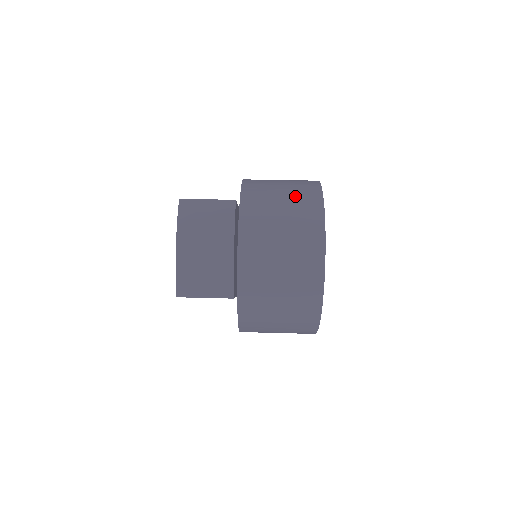
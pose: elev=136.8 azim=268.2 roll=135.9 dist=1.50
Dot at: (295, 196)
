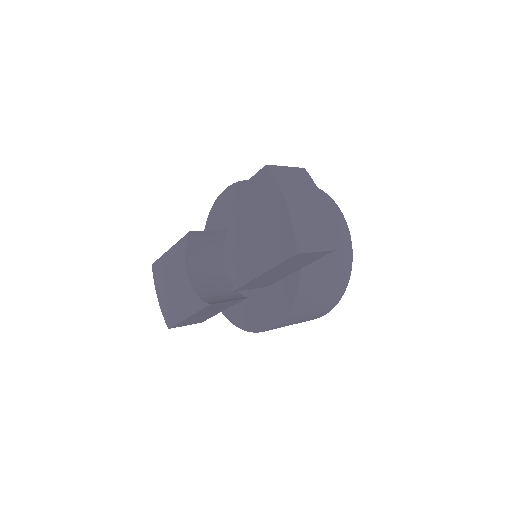
Dot at: occluded
